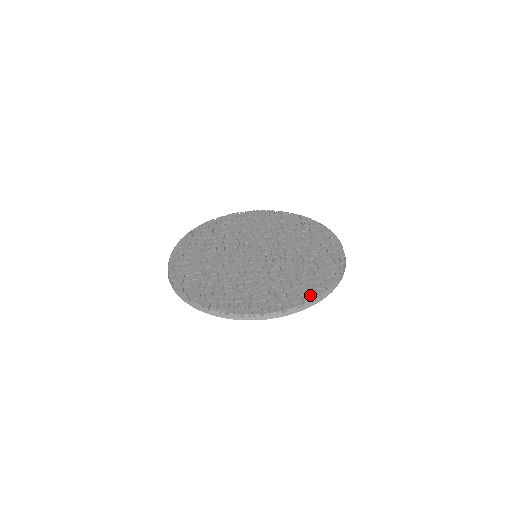
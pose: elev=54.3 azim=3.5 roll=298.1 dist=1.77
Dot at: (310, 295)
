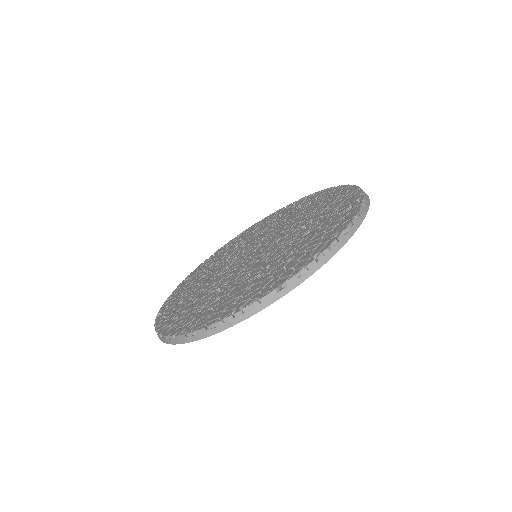
Dot at: (233, 310)
